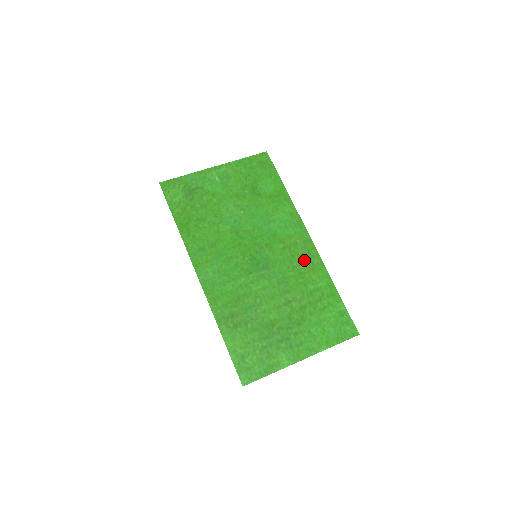
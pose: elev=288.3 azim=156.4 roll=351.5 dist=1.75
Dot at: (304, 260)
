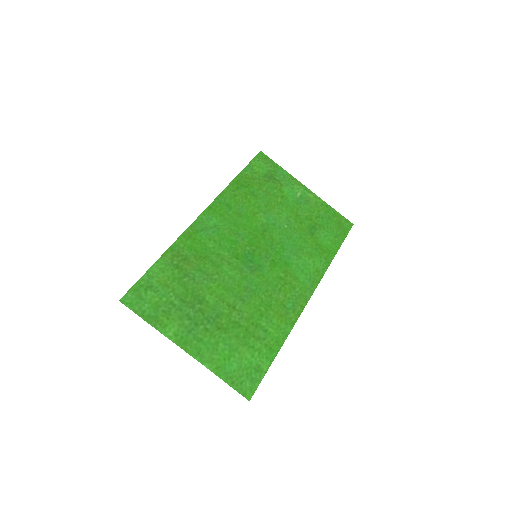
Dot at: (284, 303)
